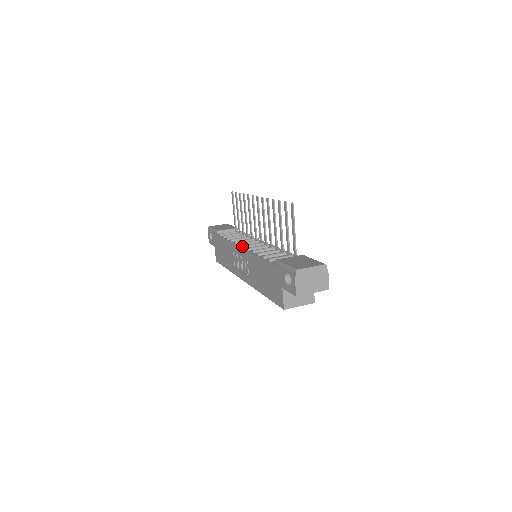
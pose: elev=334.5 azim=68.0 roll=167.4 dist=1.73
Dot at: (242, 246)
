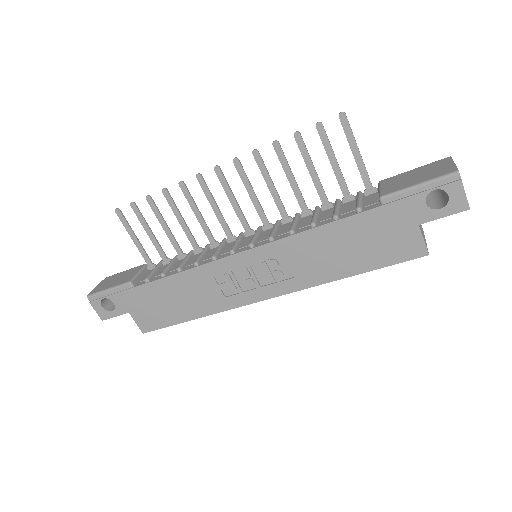
Dot at: (240, 250)
